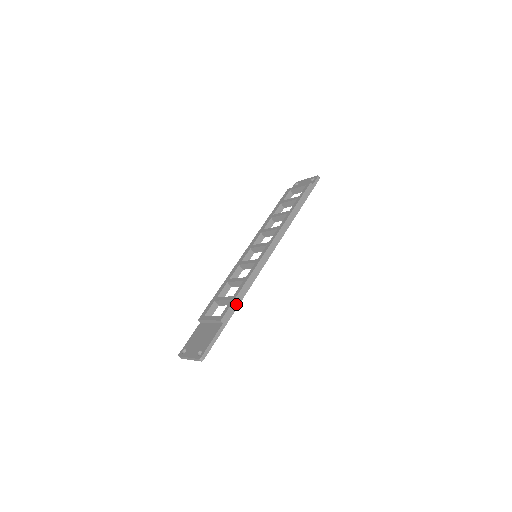
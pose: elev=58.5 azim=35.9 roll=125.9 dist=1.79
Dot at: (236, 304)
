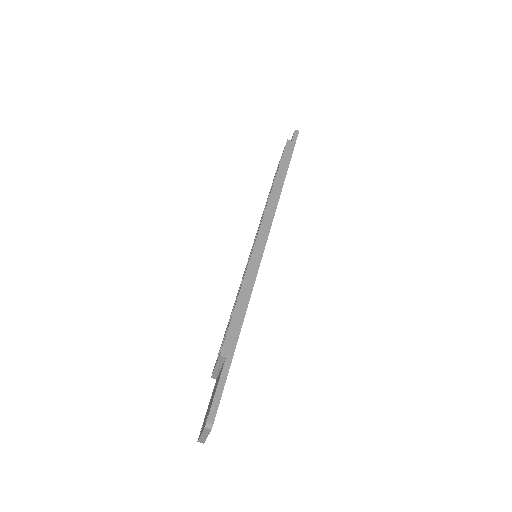
Dot at: (237, 323)
